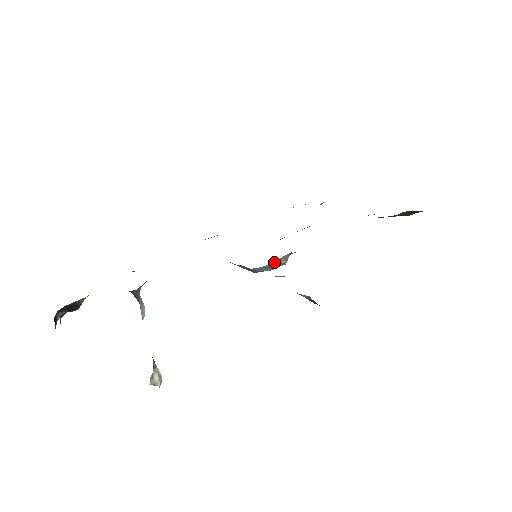
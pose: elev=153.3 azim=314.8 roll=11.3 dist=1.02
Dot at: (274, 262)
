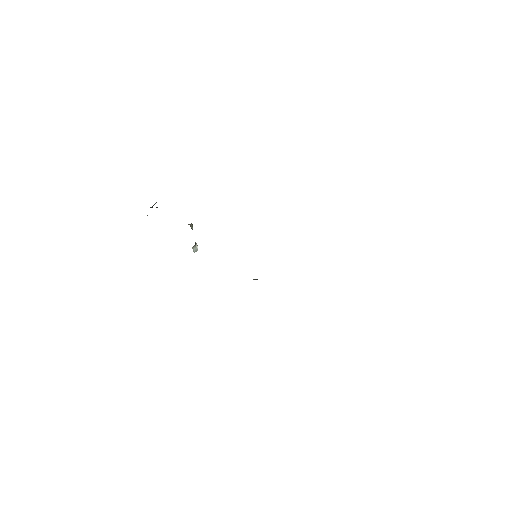
Dot at: occluded
